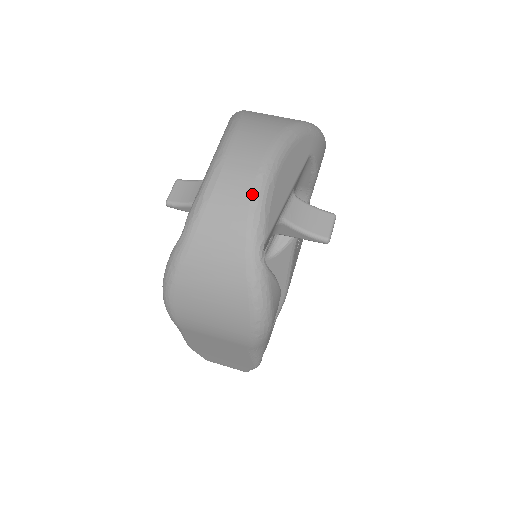
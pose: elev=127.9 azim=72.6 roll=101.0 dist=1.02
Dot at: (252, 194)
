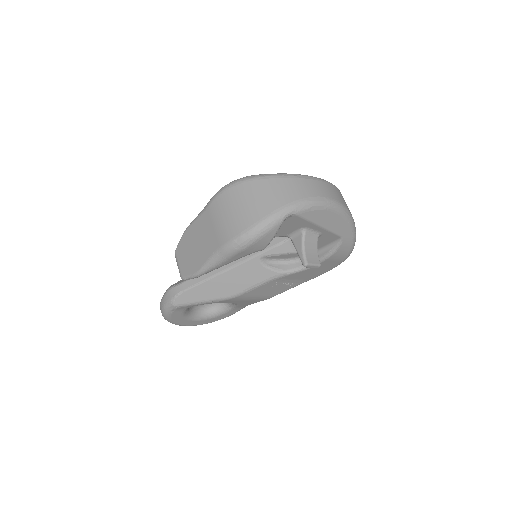
Dot at: (315, 197)
